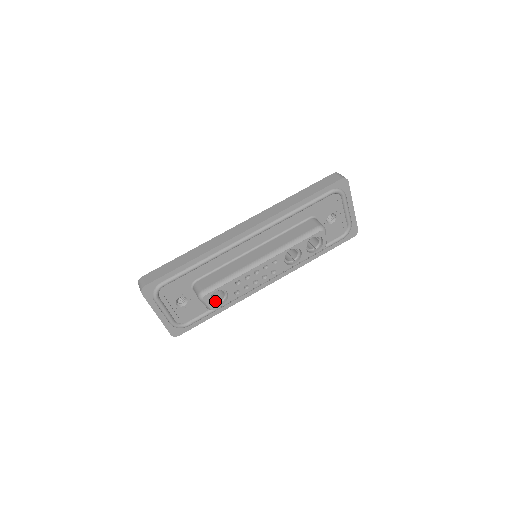
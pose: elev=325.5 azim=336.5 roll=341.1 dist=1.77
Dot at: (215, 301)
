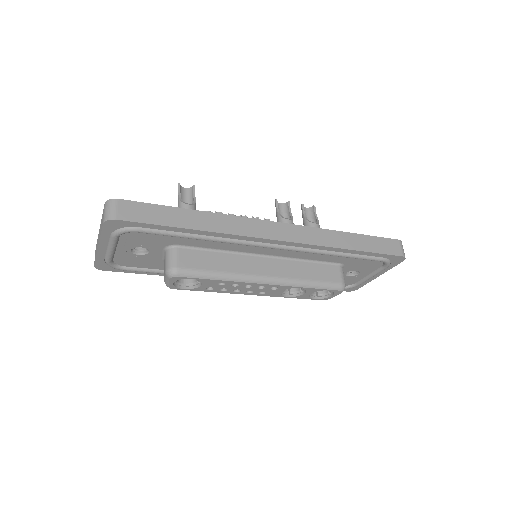
Dot at: (180, 281)
